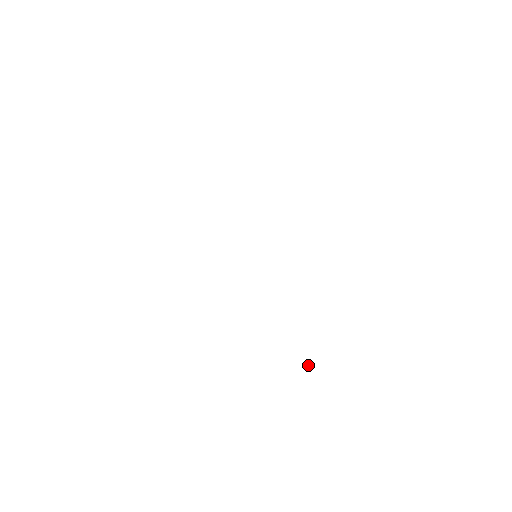
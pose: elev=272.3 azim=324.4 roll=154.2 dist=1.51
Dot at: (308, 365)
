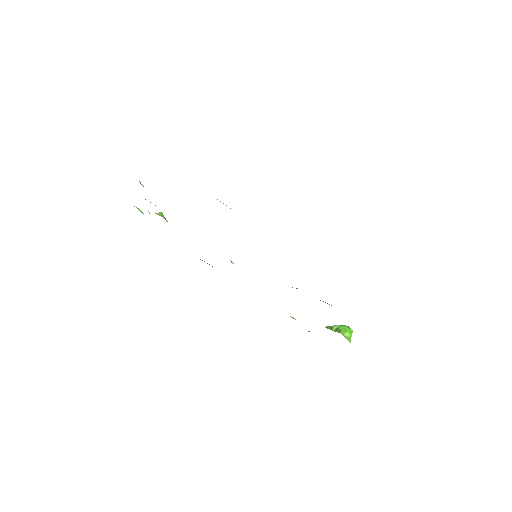
Dot at: (349, 334)
